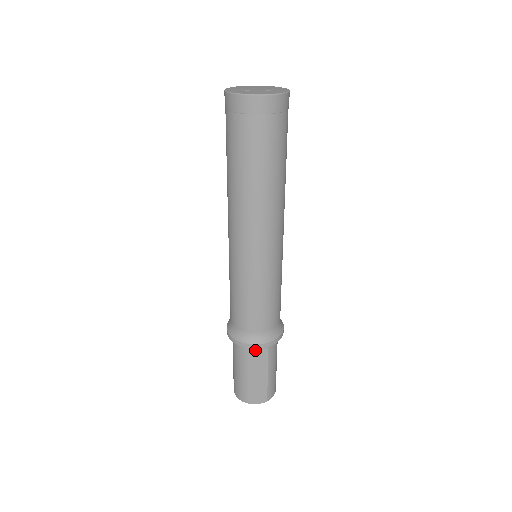
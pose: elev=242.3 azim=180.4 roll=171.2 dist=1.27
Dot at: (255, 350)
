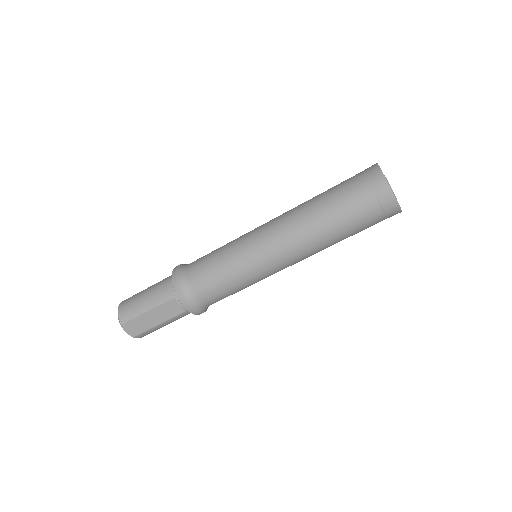
Dot at: (177, 303)
